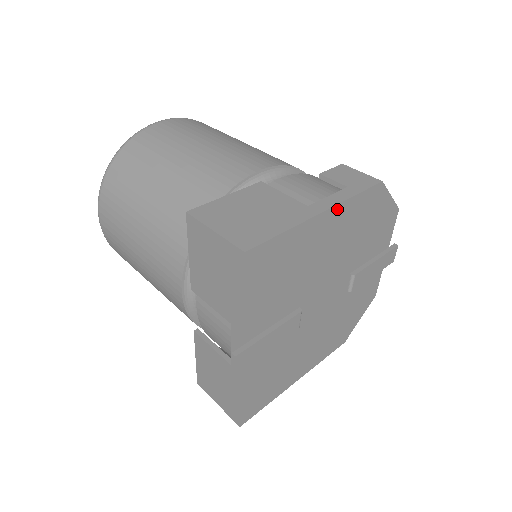
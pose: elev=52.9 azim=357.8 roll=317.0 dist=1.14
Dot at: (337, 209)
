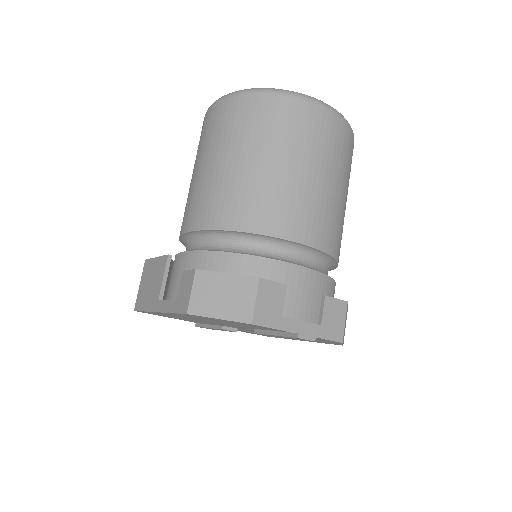
Dot at: (167, 313)
